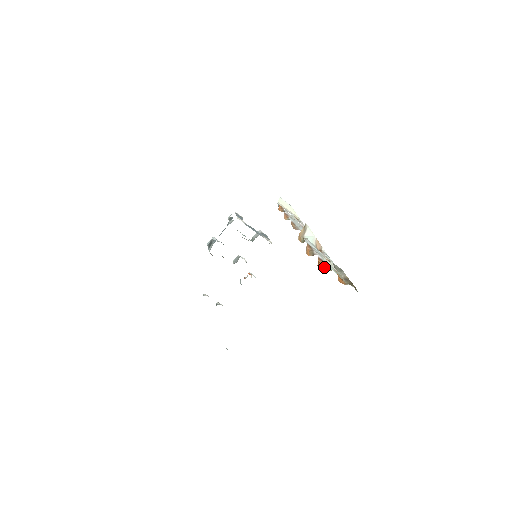
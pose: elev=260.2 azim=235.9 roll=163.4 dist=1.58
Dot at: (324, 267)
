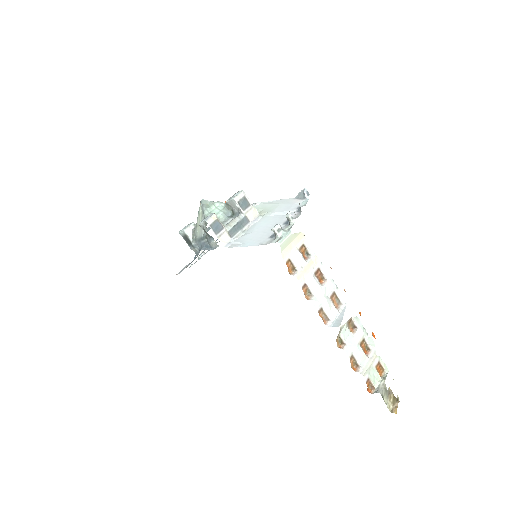
Dot at: (372, 387)
